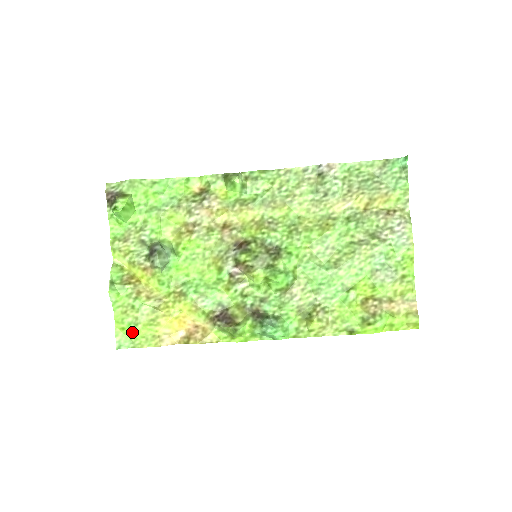
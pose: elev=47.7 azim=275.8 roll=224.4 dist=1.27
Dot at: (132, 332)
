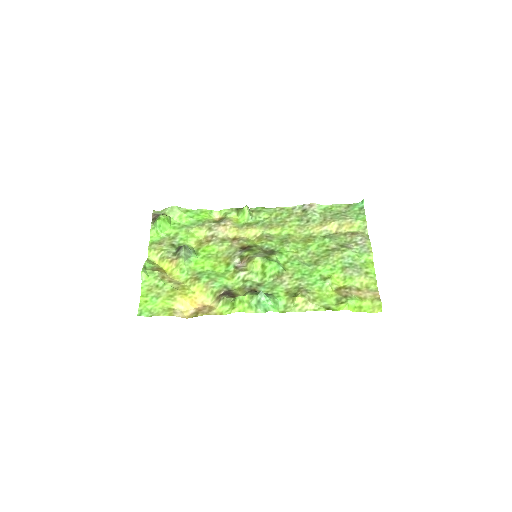
Dot at: (153, 304)
